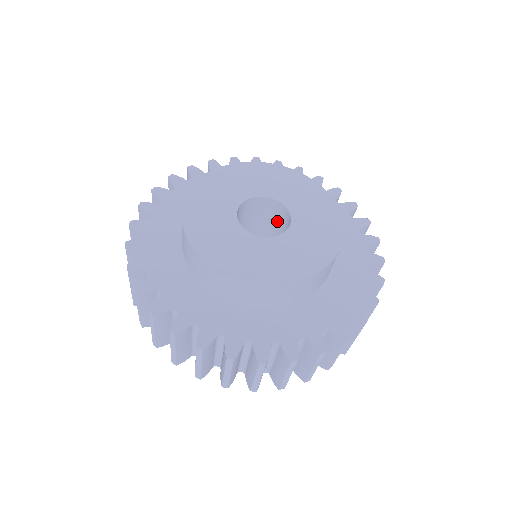
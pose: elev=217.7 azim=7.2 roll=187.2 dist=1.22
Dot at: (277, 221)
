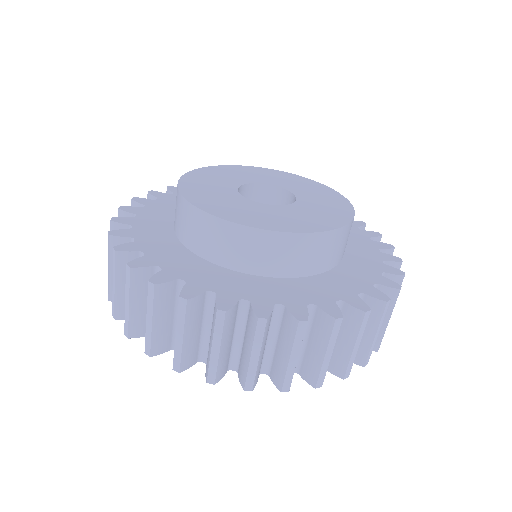
Dot at: occluded
